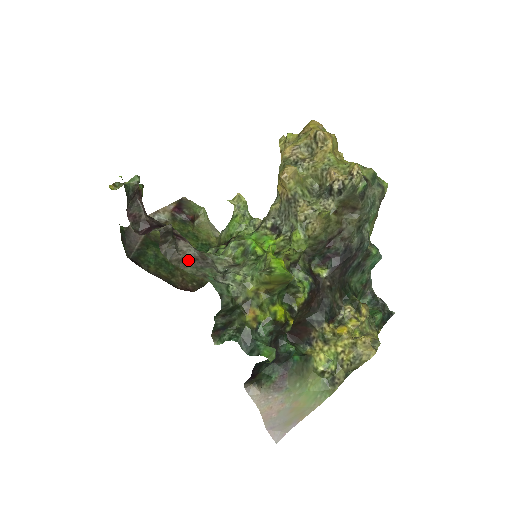
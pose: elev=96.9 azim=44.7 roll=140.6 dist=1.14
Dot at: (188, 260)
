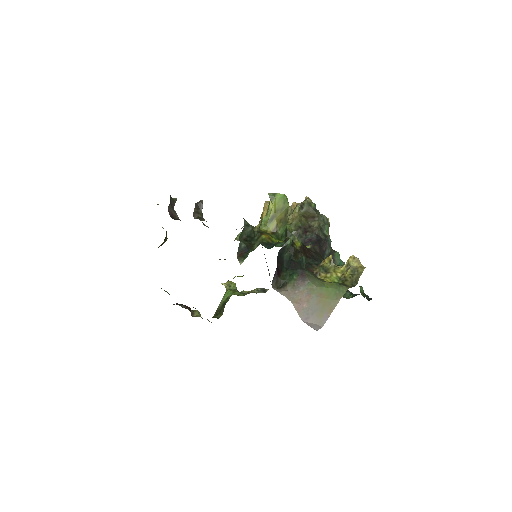
Dot at: occluded
